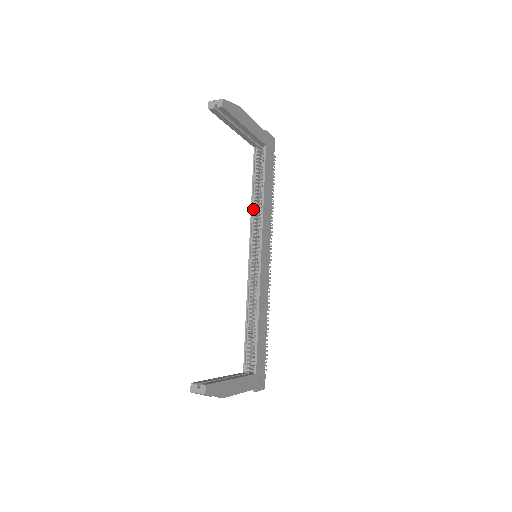
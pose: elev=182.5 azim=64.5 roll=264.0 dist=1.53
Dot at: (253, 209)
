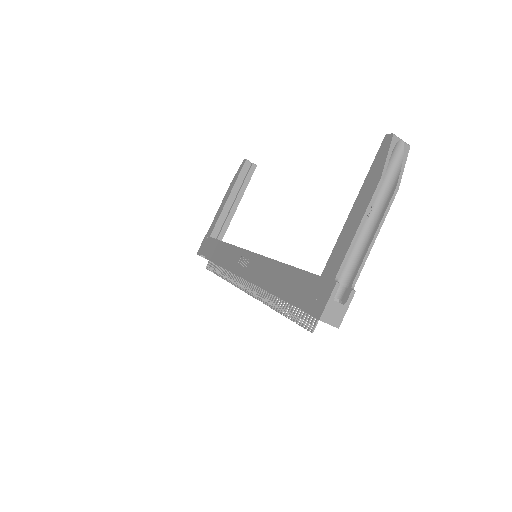
Dot at: occluded
